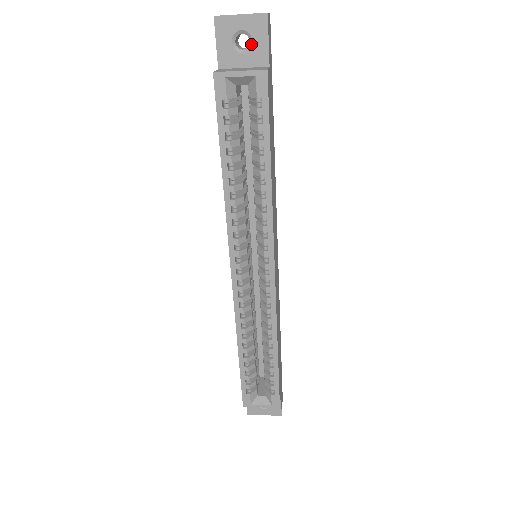
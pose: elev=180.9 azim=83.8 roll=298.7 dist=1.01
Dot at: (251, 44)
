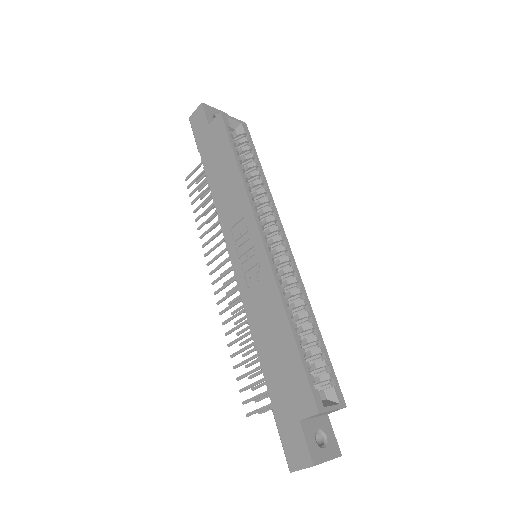
Dot at: occluded
